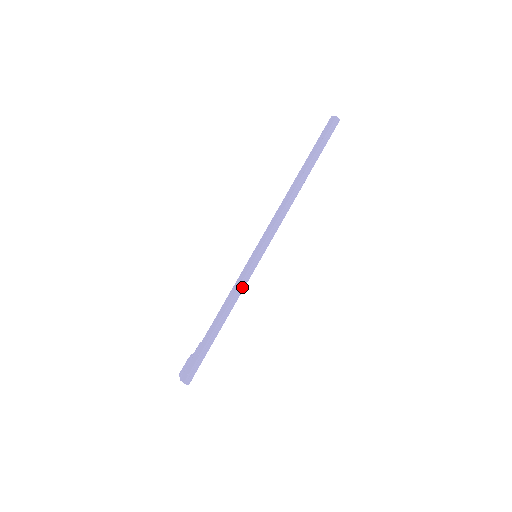
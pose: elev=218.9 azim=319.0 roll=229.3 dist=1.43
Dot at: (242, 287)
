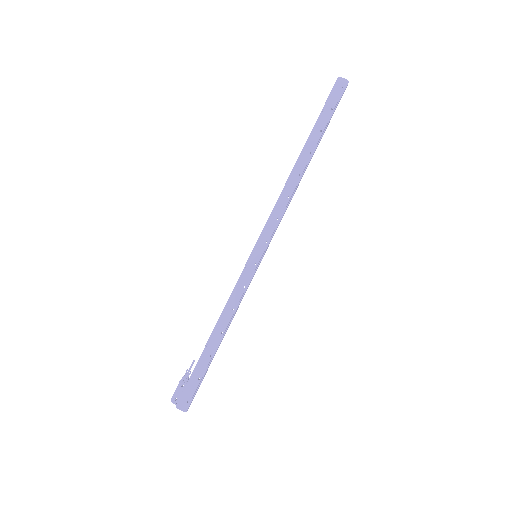
Dot at: occluded
